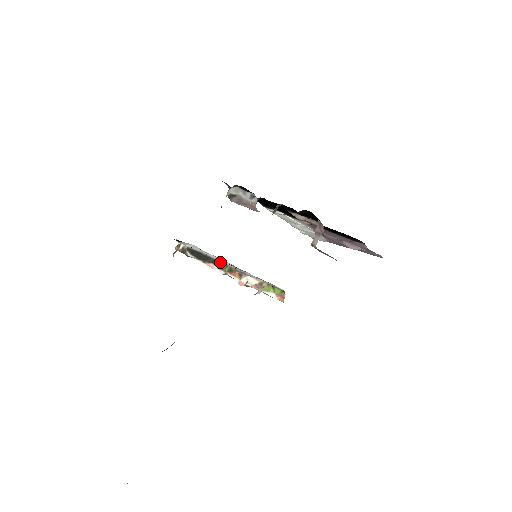
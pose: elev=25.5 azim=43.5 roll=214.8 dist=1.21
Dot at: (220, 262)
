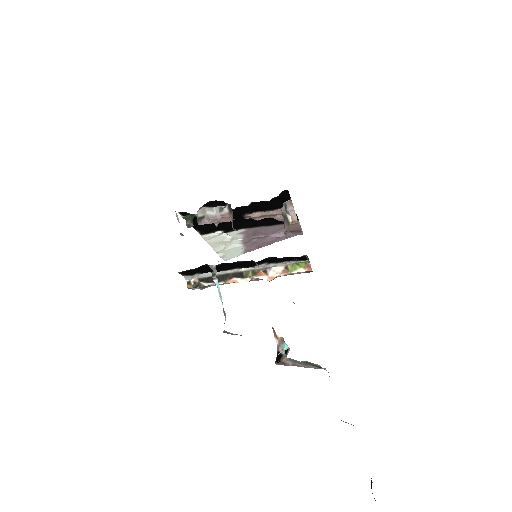
Dot at: (240, 272)
